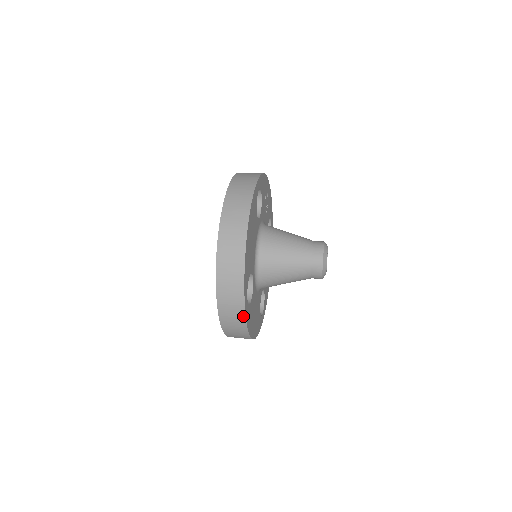
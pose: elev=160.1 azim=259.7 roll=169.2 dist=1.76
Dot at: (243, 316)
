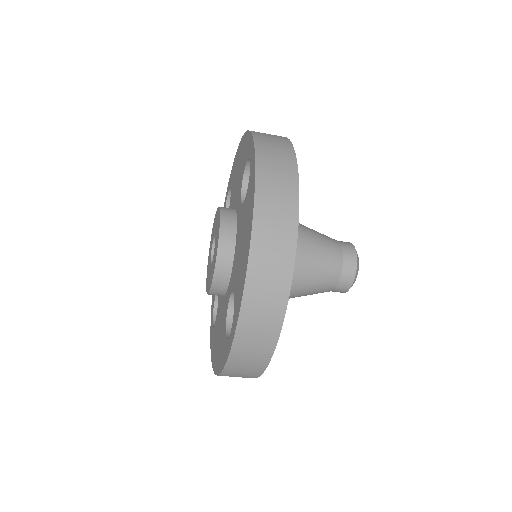
Dot at: (293, 163)
